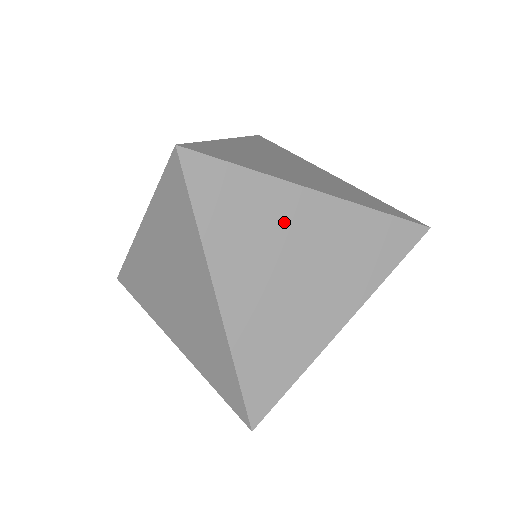
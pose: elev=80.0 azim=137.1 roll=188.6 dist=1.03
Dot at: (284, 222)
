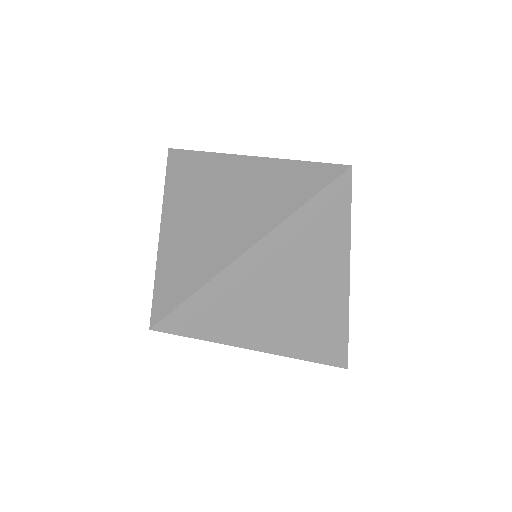
Dot at: (251, 284)
